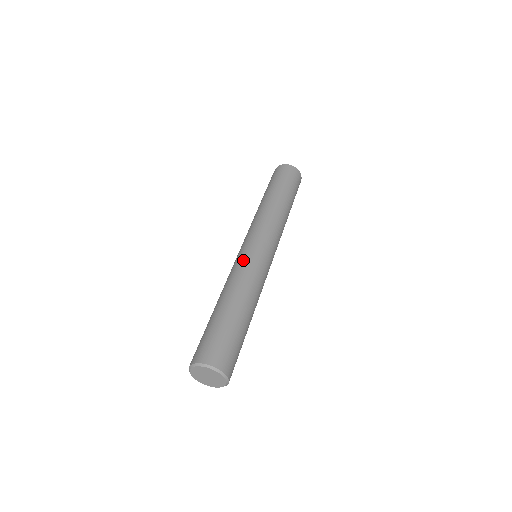
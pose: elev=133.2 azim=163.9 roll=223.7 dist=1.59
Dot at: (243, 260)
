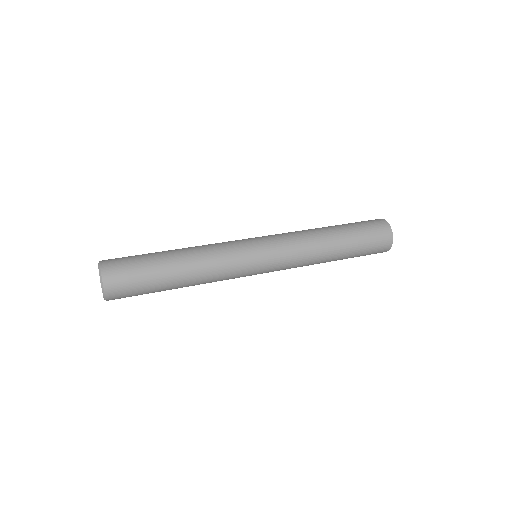
Dot at: (234, 248)
